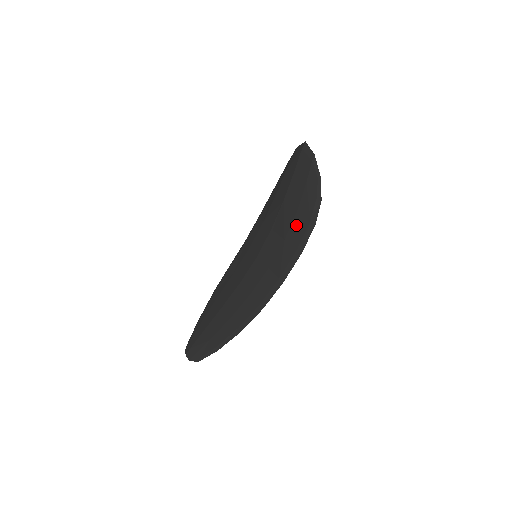
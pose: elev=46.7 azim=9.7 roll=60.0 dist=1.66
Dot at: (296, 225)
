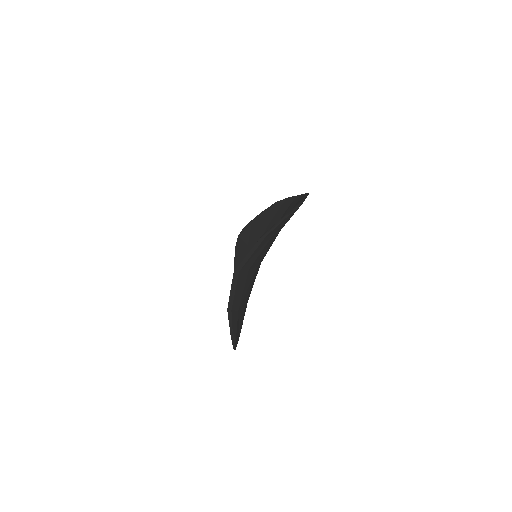
Dot at: occluded
